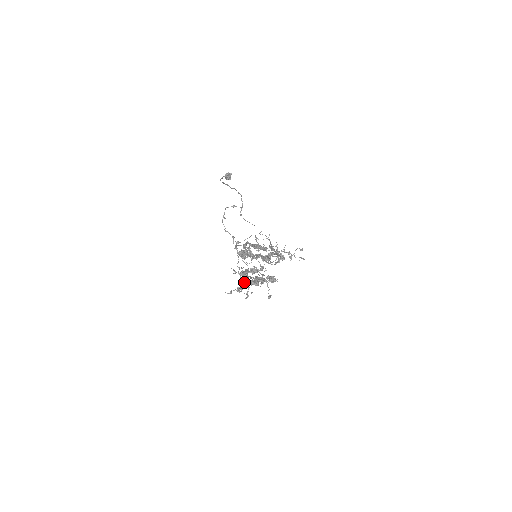
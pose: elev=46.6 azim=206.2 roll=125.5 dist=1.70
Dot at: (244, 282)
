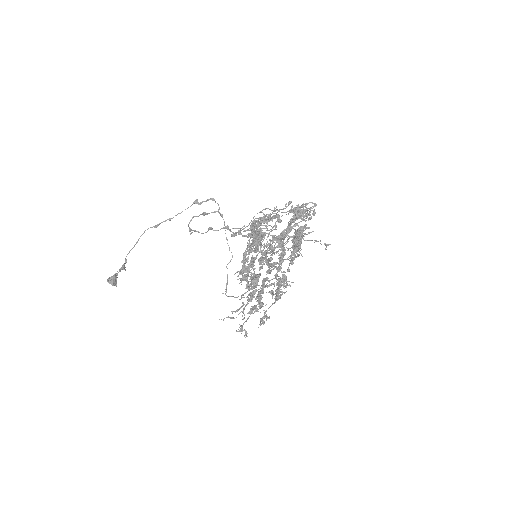
Dot at: (279, 249)
